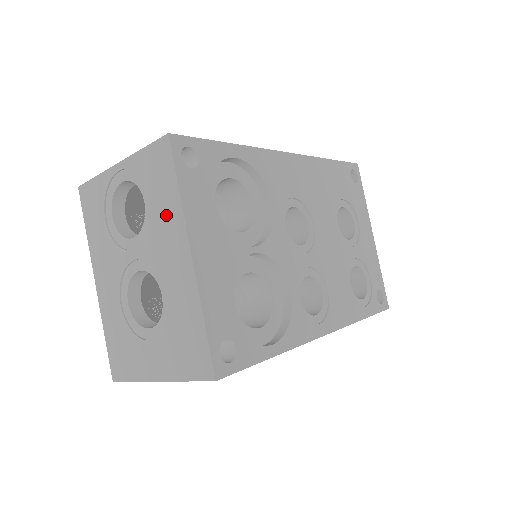
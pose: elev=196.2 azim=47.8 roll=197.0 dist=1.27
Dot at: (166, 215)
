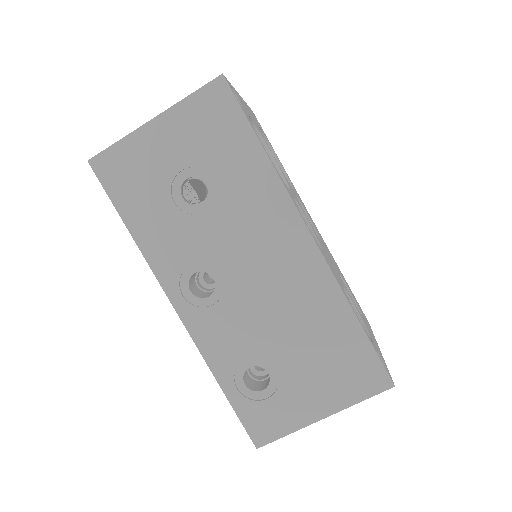
Dot at: occluded
